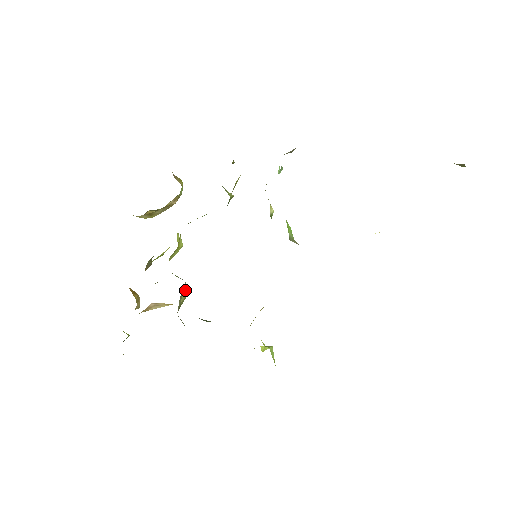
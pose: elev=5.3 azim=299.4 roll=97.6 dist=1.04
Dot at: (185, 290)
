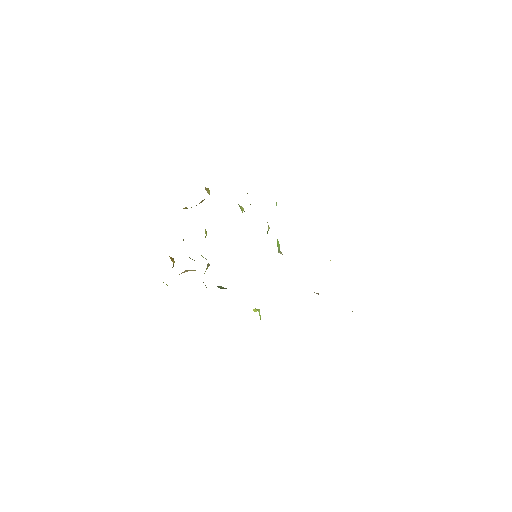
Dot at: (208, 265)
